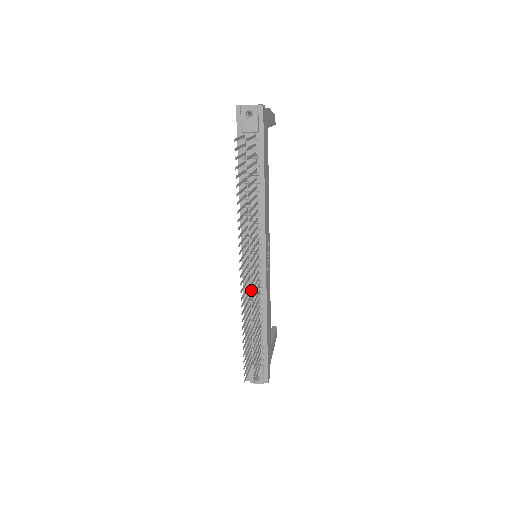
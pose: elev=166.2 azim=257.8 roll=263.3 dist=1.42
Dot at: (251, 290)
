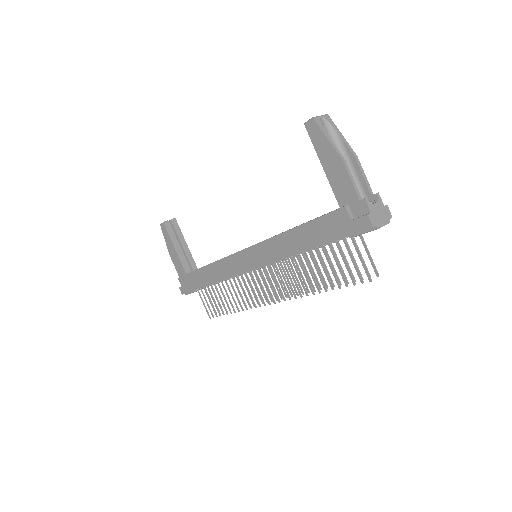
Dot at: occluded
